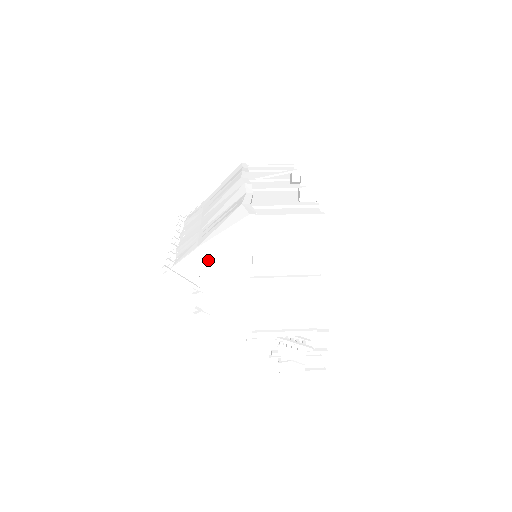
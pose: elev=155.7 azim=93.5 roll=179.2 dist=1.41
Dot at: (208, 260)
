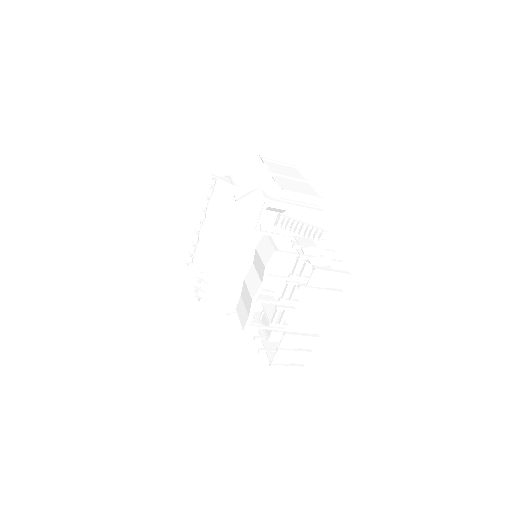
Dot at: (239, 176)
